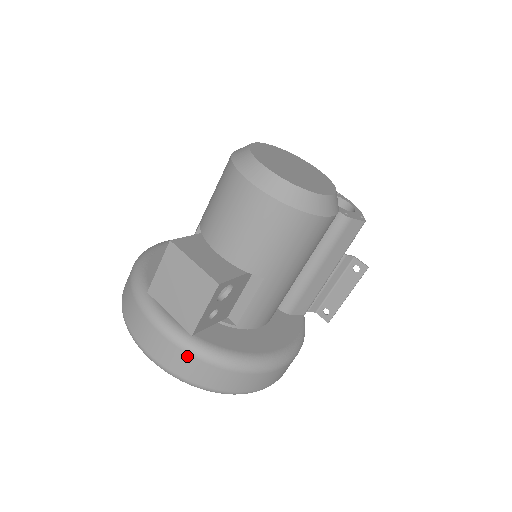
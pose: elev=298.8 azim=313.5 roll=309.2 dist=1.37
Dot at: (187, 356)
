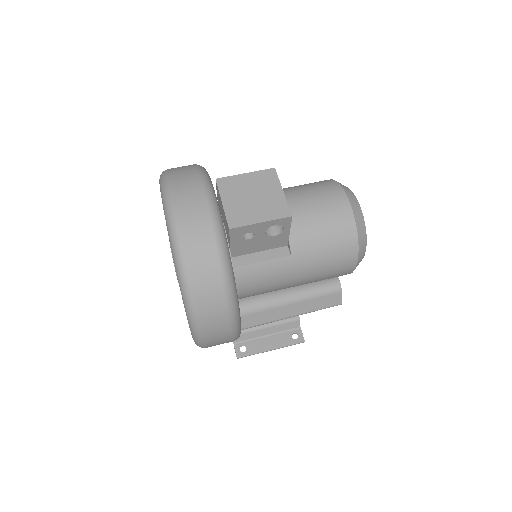
Dot at: (211, 237)
